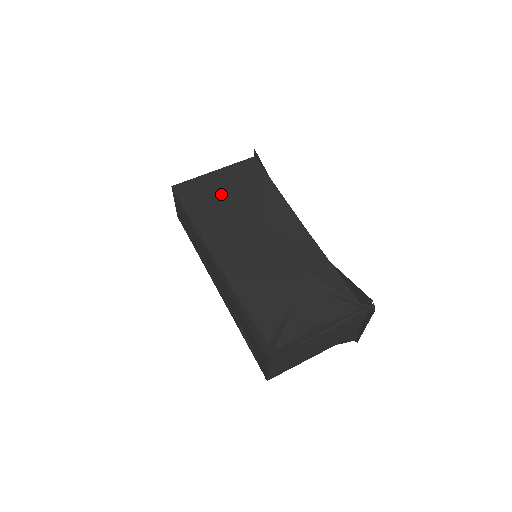
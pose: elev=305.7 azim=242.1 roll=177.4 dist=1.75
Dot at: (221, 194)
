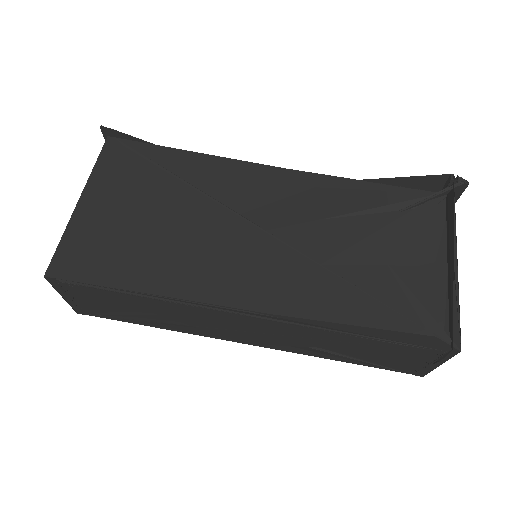
Dot at: (130, 221)
